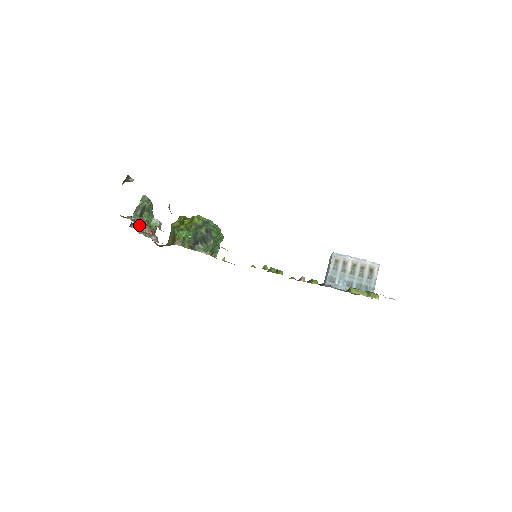
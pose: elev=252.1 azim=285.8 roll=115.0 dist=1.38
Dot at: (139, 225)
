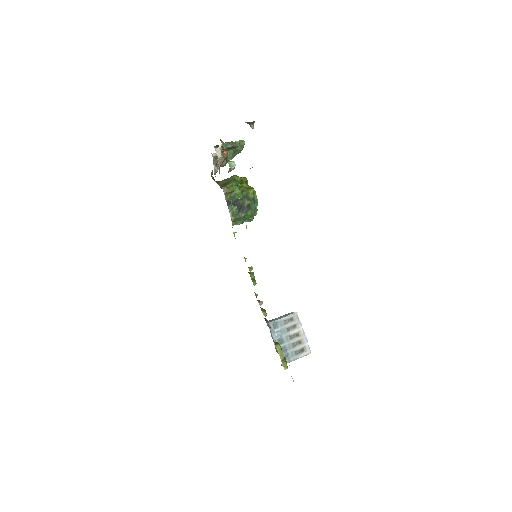
Dot at: (220, 152)
